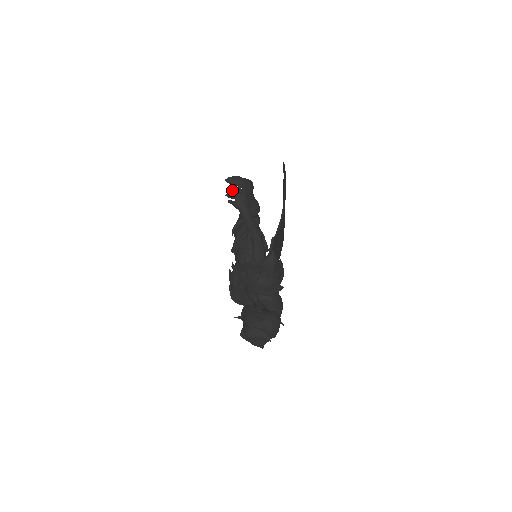
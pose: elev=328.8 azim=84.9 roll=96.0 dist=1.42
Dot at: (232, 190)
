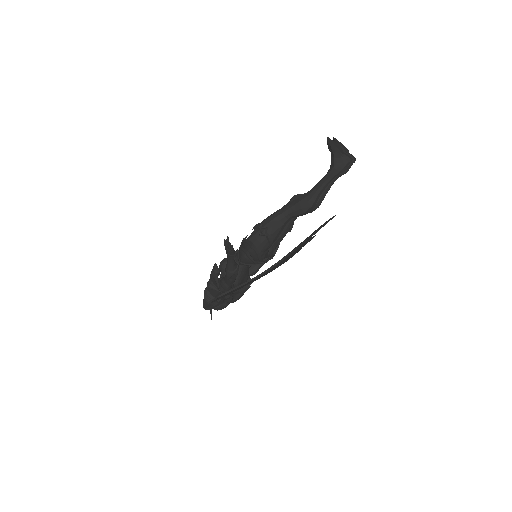
Dot at: (224, 241)
